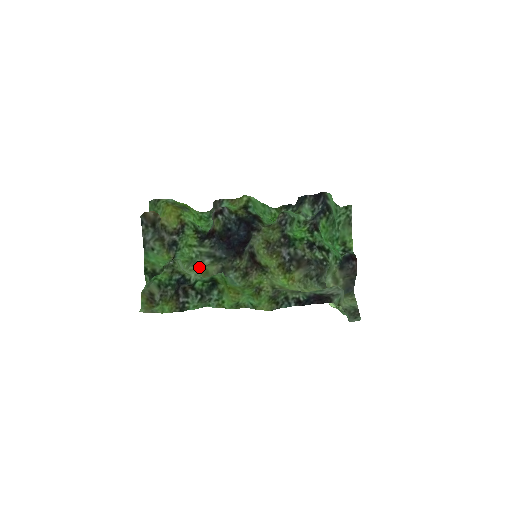
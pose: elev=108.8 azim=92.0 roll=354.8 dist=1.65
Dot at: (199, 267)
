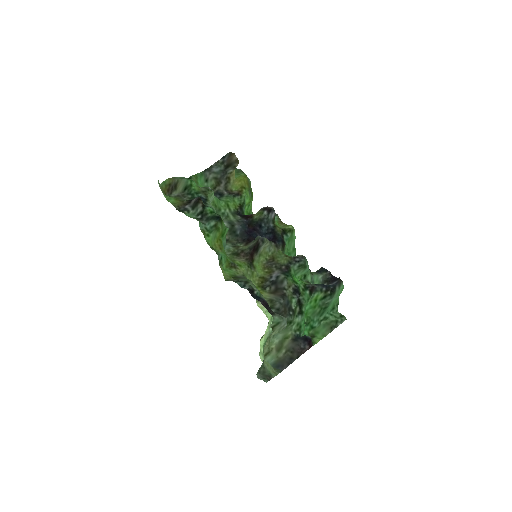
Dot at: occluded
